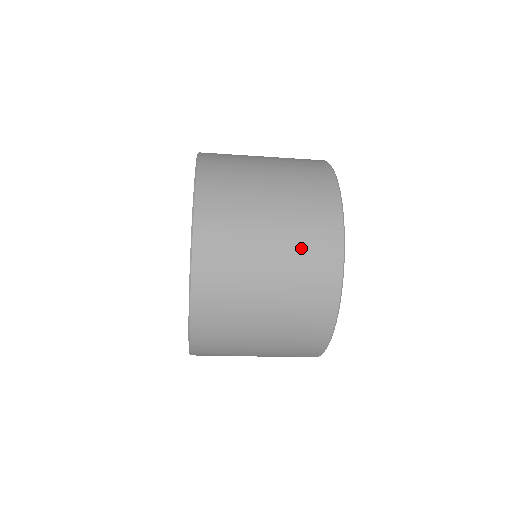
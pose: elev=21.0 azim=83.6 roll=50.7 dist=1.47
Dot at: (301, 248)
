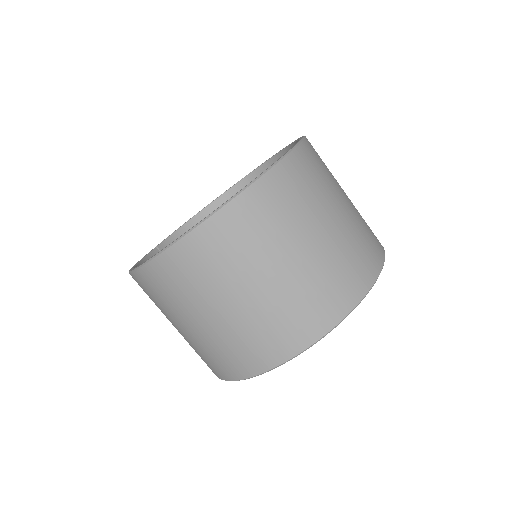
Dot at: occluded
